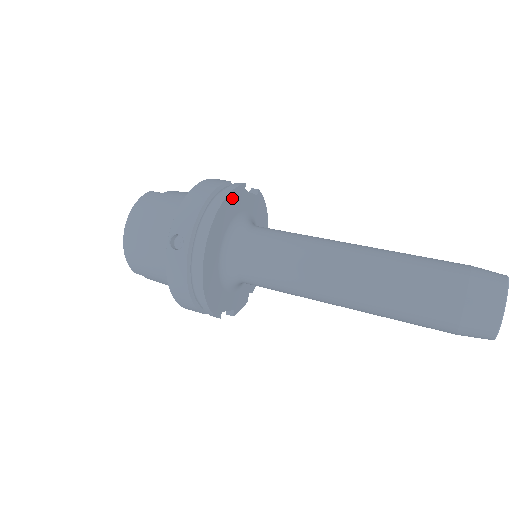
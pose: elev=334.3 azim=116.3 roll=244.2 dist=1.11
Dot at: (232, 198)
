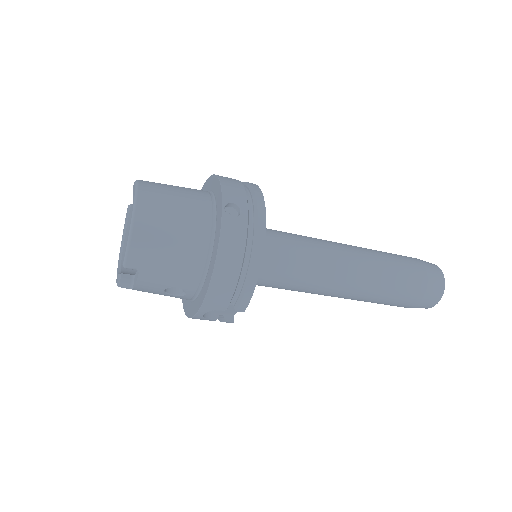
Dot at: occluded
